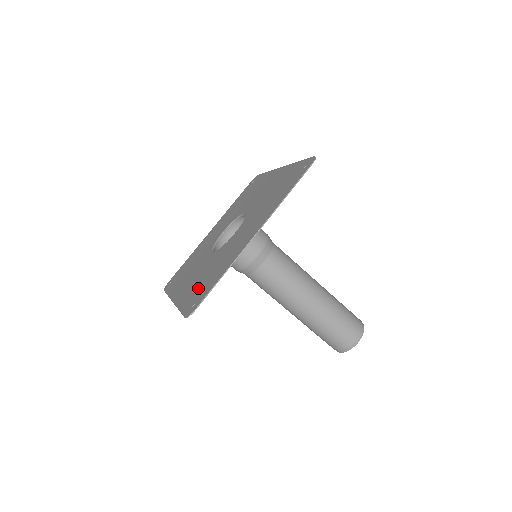
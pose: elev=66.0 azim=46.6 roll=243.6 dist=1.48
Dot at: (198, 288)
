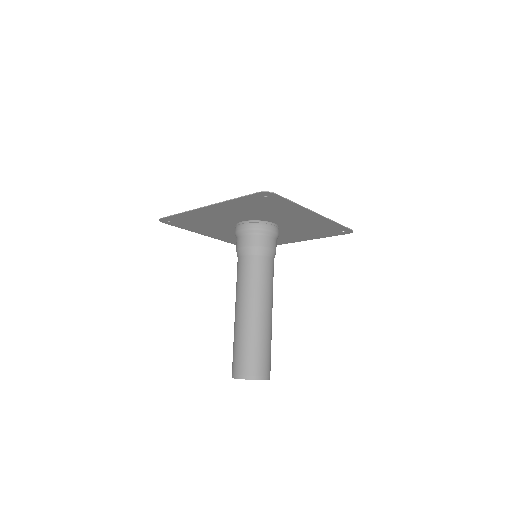
Dot at: (256, 203)
